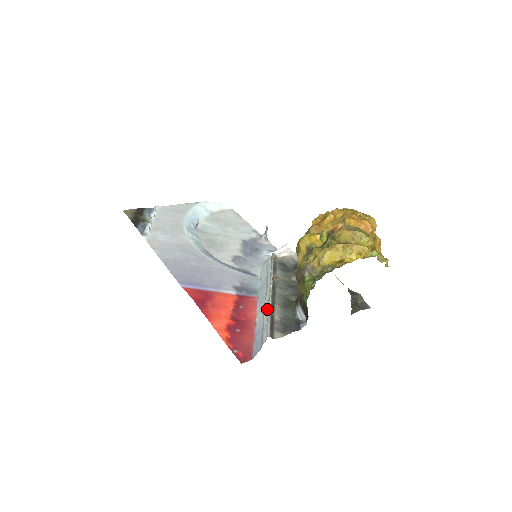
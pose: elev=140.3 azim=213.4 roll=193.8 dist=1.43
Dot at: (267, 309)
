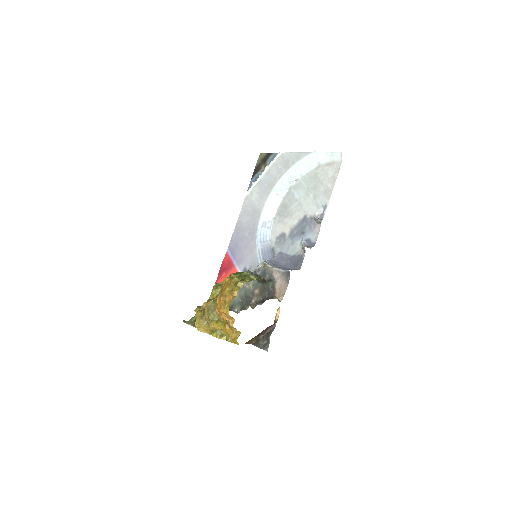
Dot at: occluded
